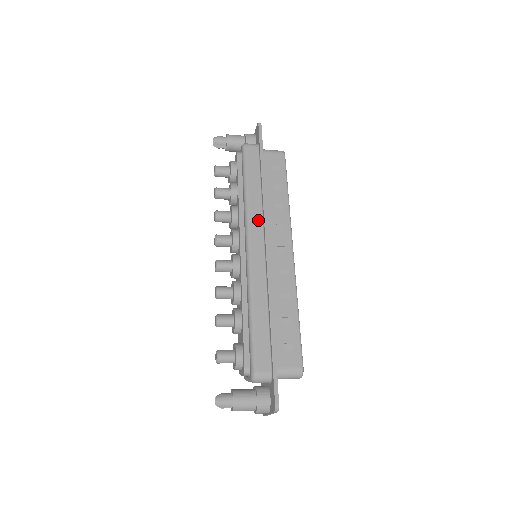
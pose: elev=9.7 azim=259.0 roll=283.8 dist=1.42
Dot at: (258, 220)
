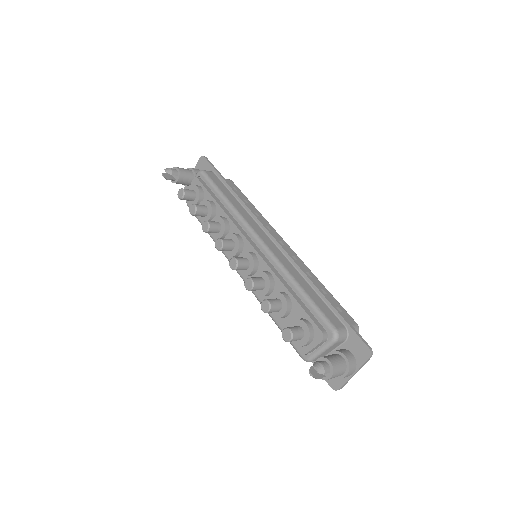
Dot at: (252, 221)
